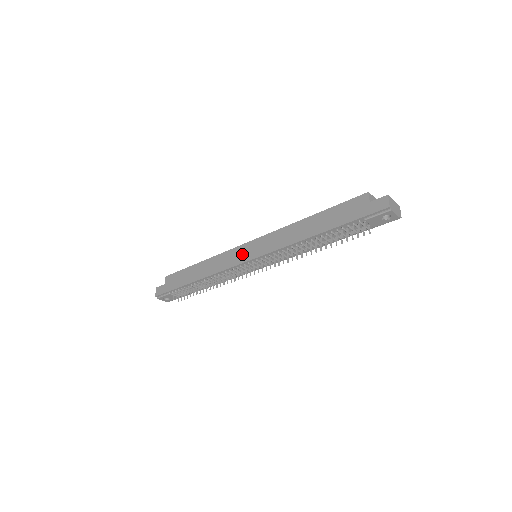
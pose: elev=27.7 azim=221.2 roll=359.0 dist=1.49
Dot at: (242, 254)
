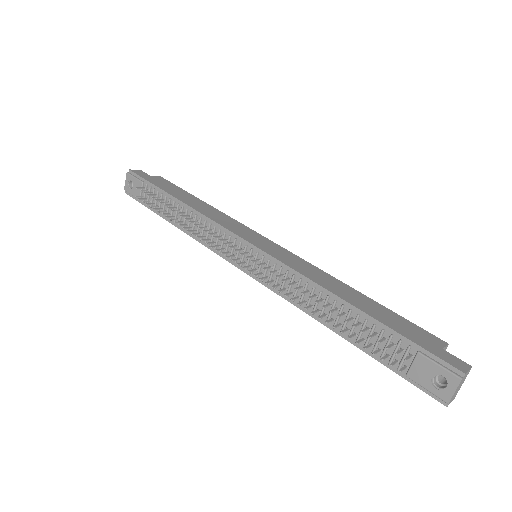
Dot at: (252, 236)
